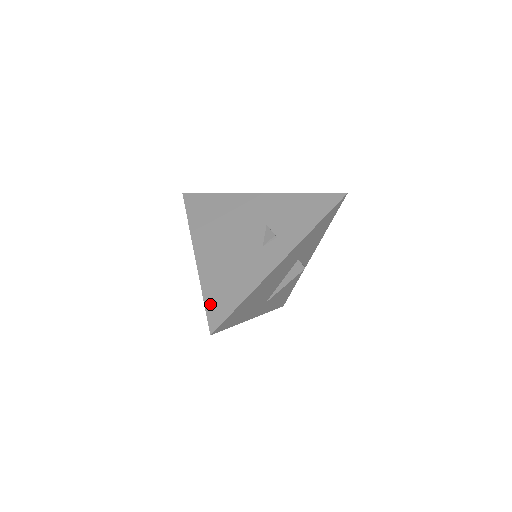
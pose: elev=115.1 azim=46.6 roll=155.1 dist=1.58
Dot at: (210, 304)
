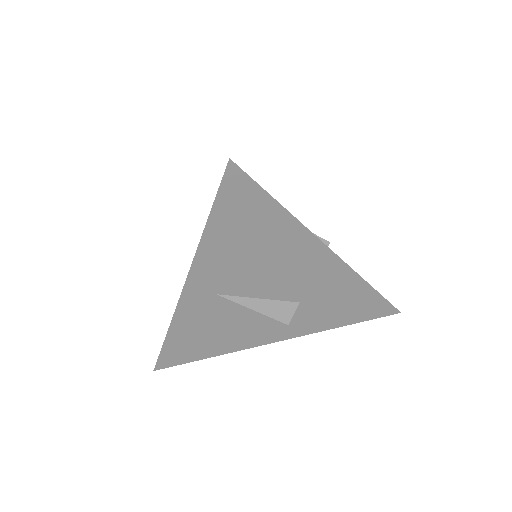
Dot at: occluded
